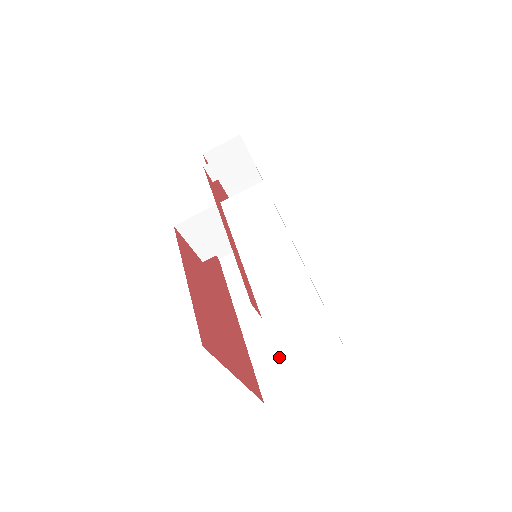
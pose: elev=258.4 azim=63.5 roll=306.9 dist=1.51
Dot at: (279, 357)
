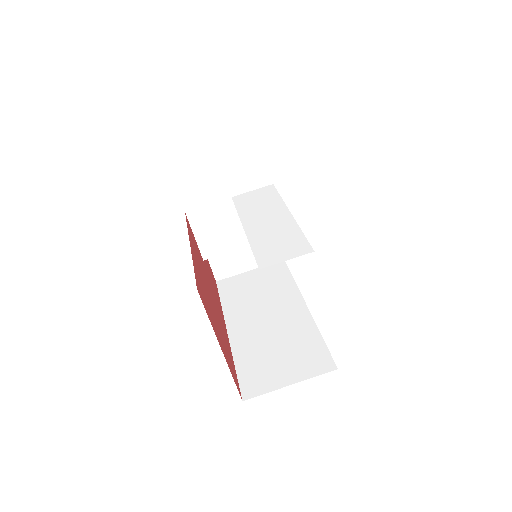
Dot at: (264, 362)
